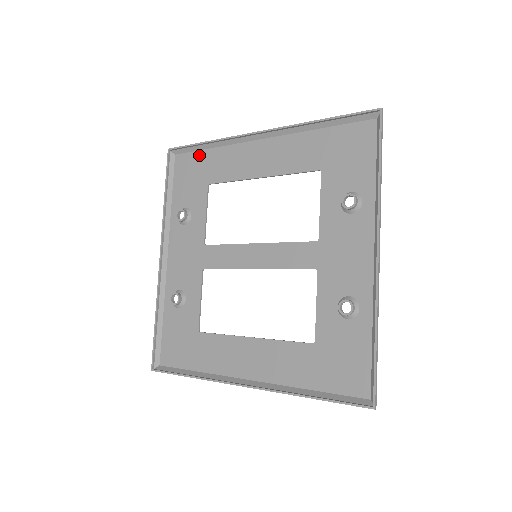
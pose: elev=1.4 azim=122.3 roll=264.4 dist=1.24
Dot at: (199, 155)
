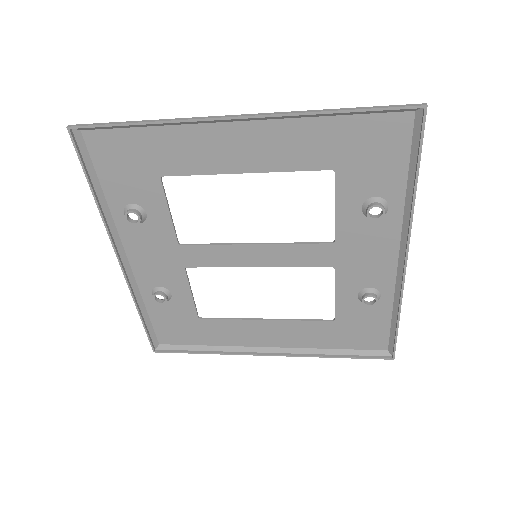
Dot at: (129, 135)
